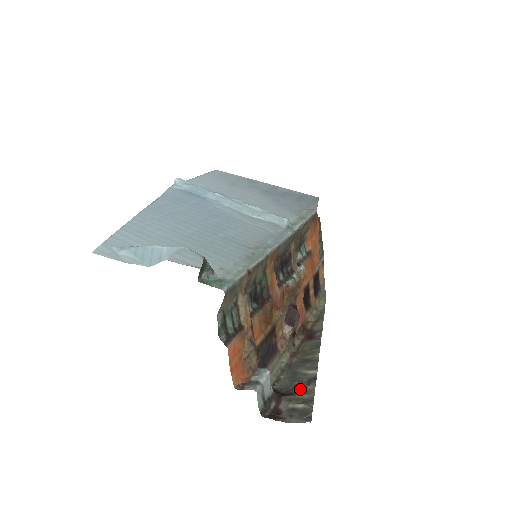
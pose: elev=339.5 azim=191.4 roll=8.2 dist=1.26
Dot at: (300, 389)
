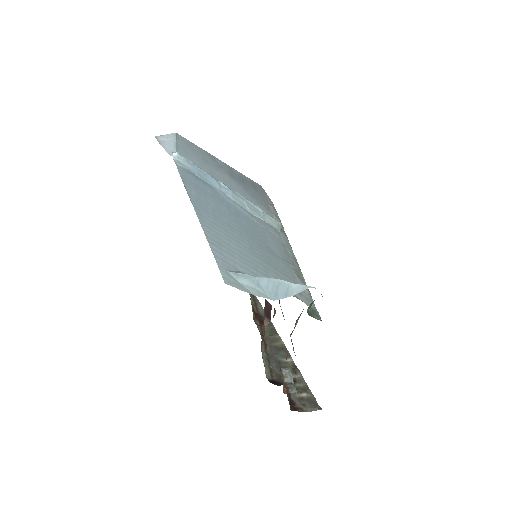
Dot at: (293, 378)
